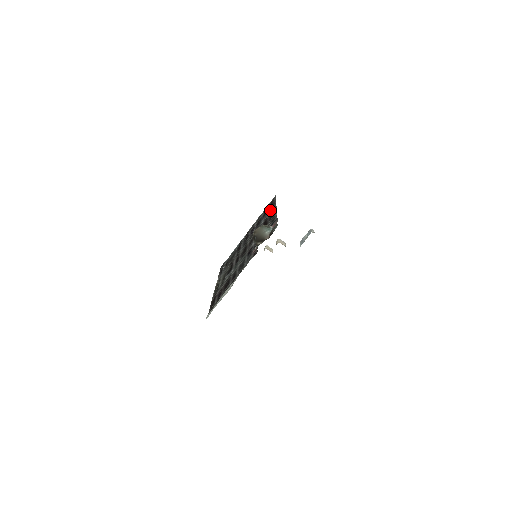
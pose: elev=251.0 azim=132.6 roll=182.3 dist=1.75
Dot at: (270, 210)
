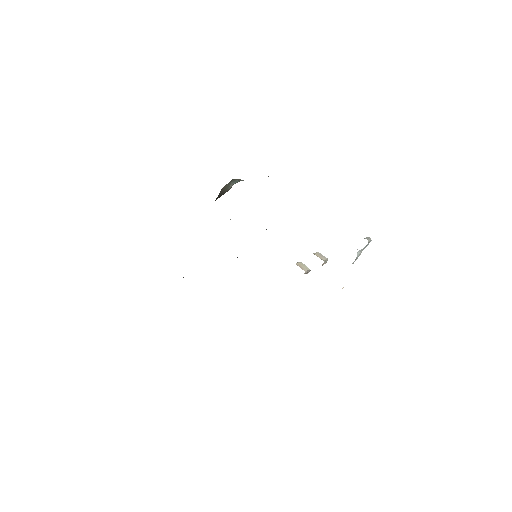
Dot at: occluded
